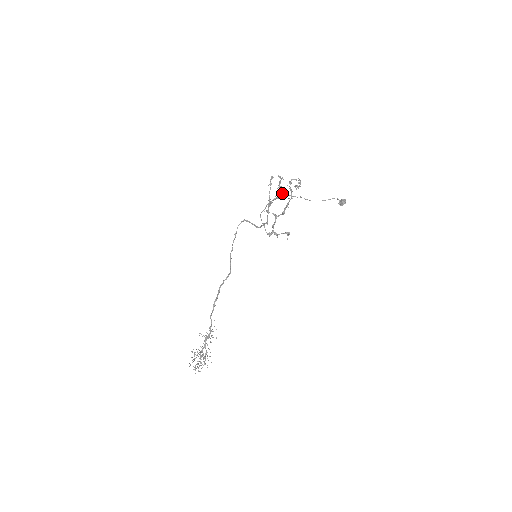
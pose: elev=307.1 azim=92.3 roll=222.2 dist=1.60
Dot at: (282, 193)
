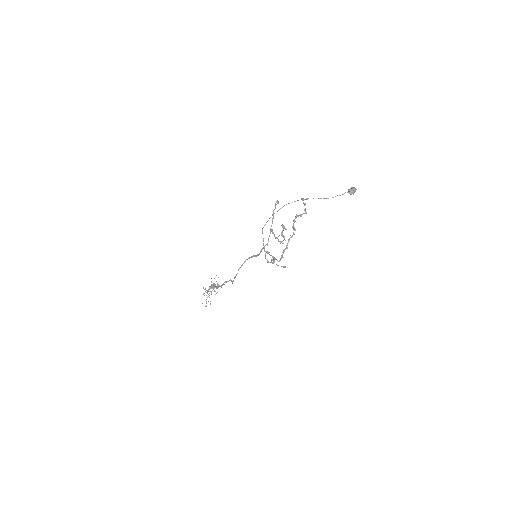
Dot at: occluded
